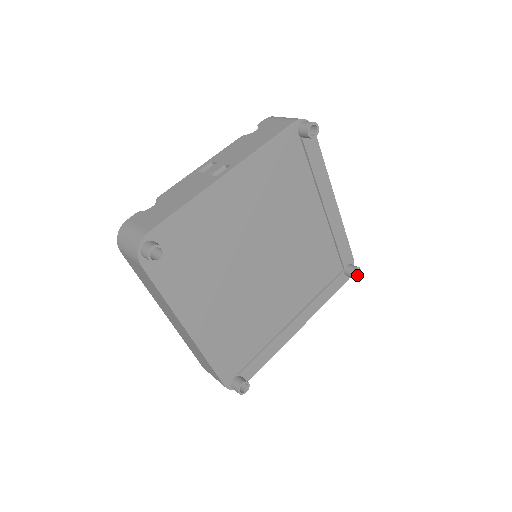
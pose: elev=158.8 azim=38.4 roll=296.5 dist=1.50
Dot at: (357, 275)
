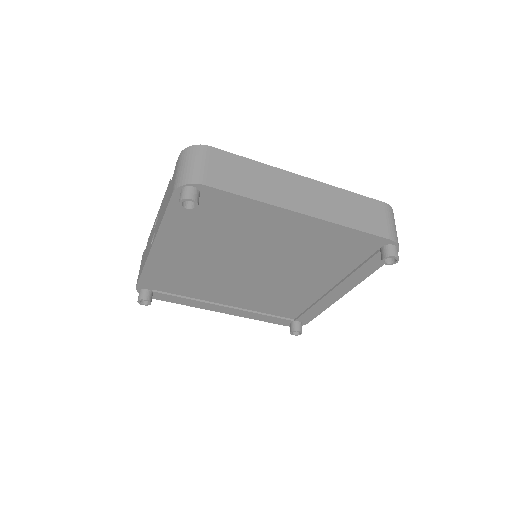
Dot at: (395, 260)
